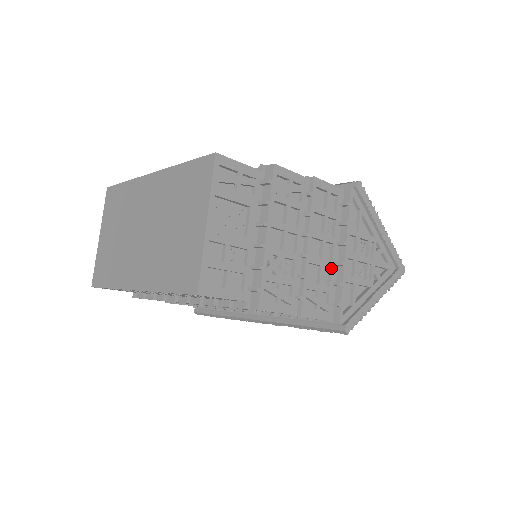
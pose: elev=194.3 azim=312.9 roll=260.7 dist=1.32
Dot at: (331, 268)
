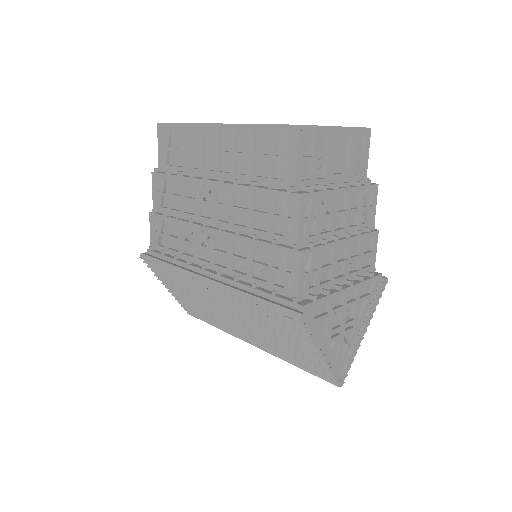
Dot at: (331, 280)
